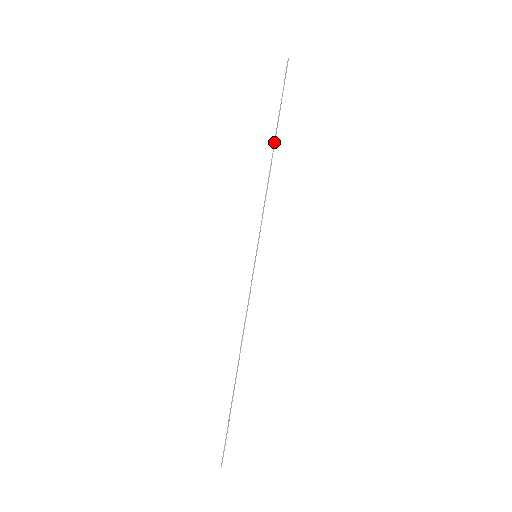
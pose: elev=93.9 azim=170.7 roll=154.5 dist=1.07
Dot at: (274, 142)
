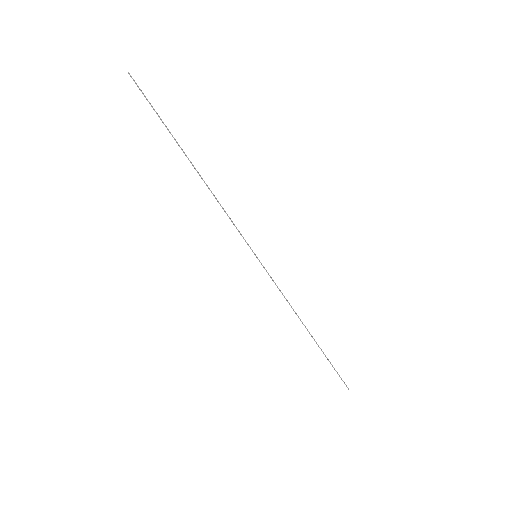
Dot at: occluded
